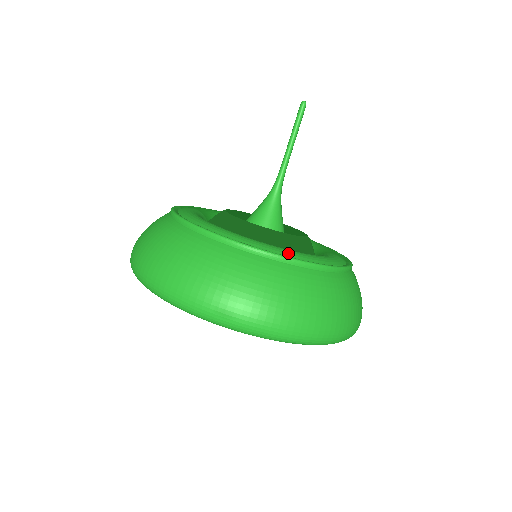
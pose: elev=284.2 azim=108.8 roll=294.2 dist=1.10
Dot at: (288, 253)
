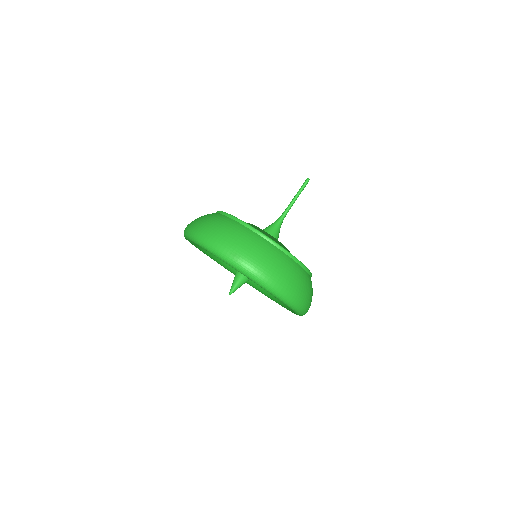
Dot at: occluded
